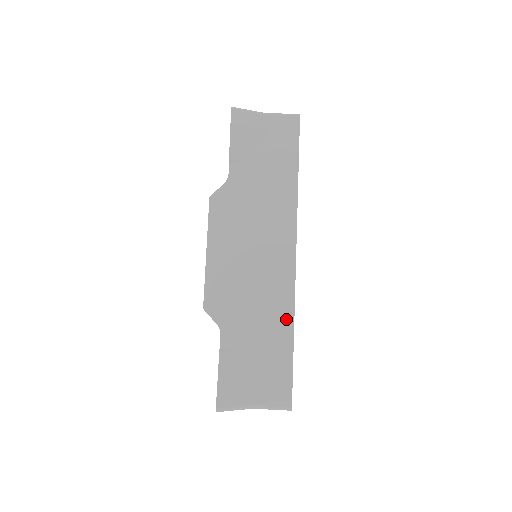
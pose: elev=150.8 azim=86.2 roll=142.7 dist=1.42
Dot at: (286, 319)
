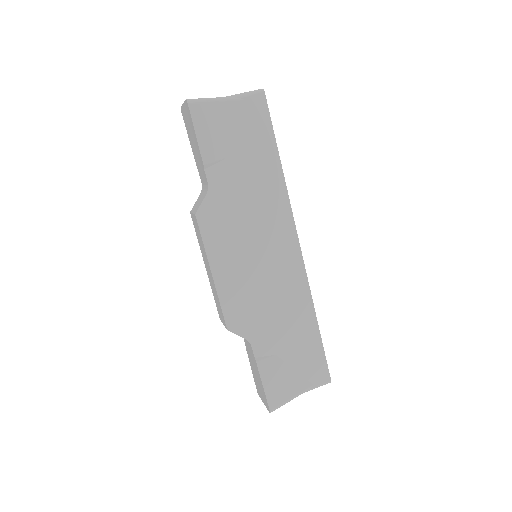
Dot at: (307, 310)
